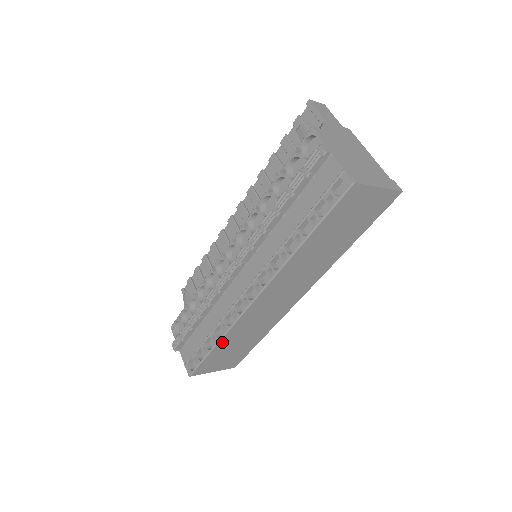
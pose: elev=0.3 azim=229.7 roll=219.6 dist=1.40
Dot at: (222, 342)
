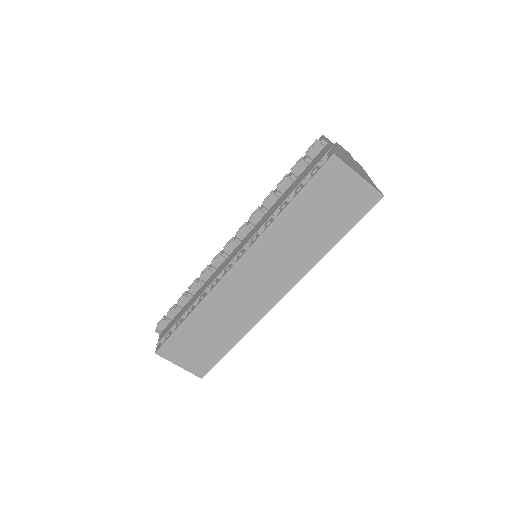
Dot at: (195, 316)
